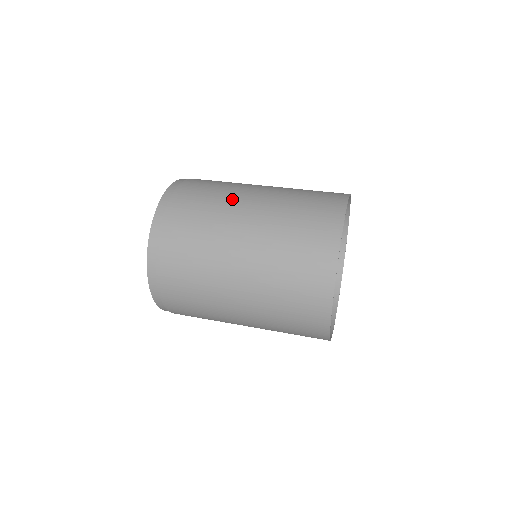
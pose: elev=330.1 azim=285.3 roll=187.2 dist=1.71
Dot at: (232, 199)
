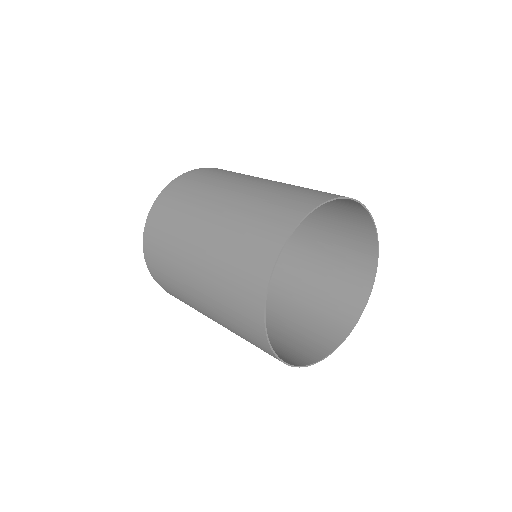
Dot at: (251, 176)
